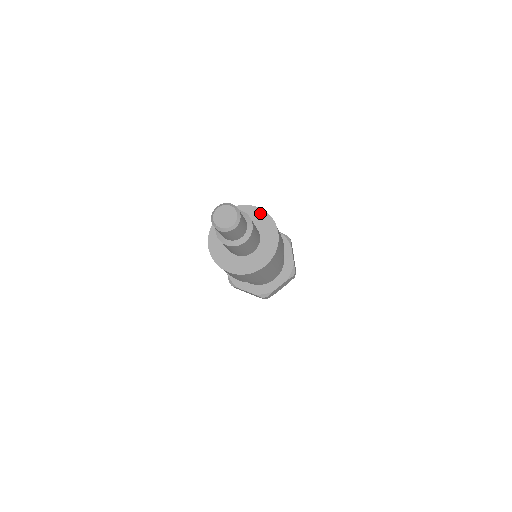
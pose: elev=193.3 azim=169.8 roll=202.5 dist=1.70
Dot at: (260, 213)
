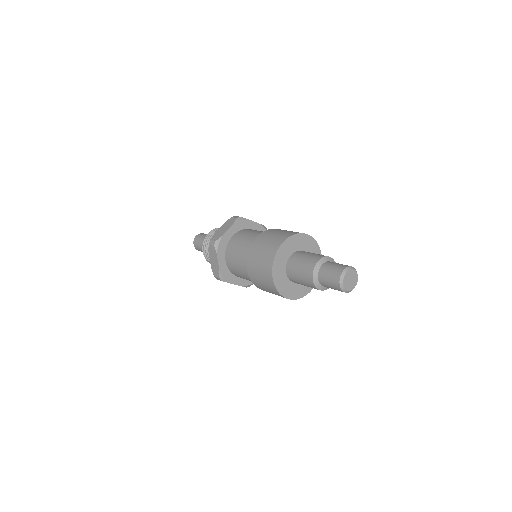
Dot at: (310, 241)
